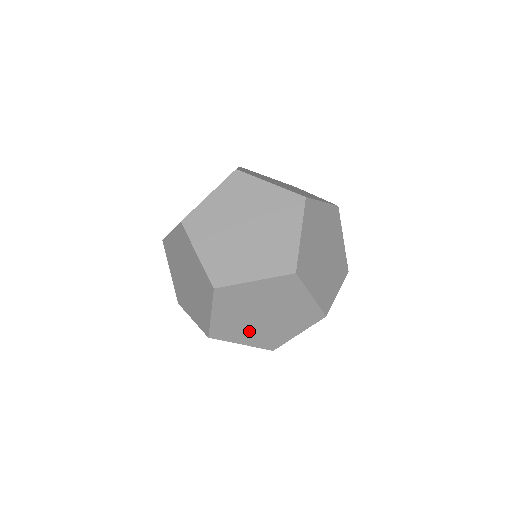
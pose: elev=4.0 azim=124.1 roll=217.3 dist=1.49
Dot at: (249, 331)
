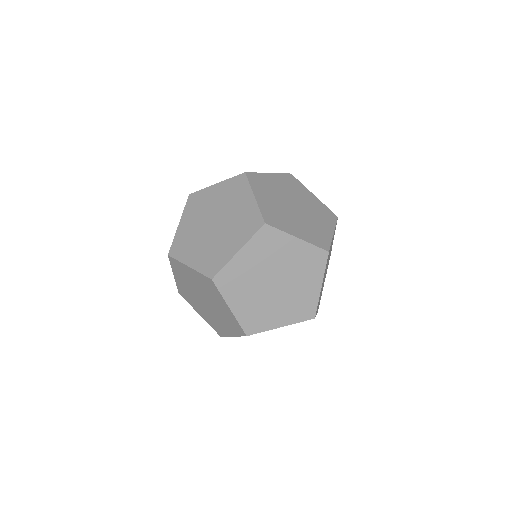
Dot at: occluded
